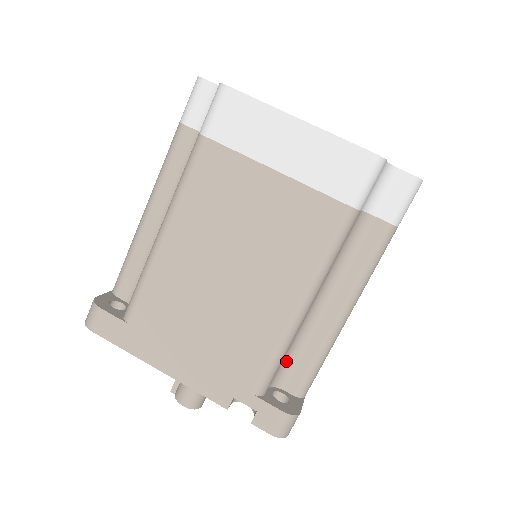
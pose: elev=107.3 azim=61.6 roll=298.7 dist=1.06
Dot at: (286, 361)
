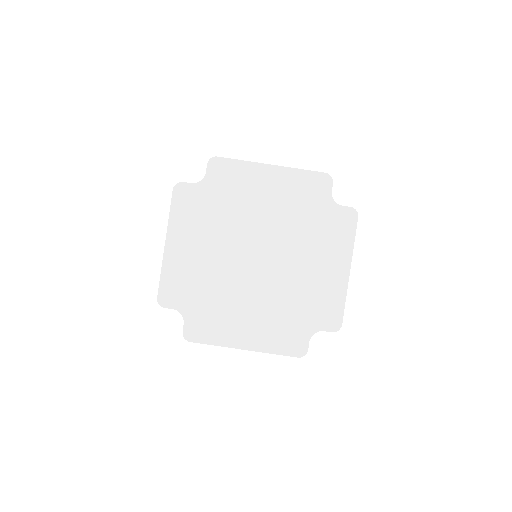
Dot at: occluded
